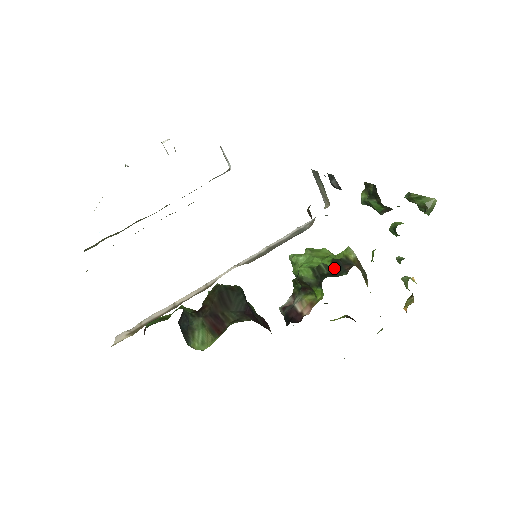
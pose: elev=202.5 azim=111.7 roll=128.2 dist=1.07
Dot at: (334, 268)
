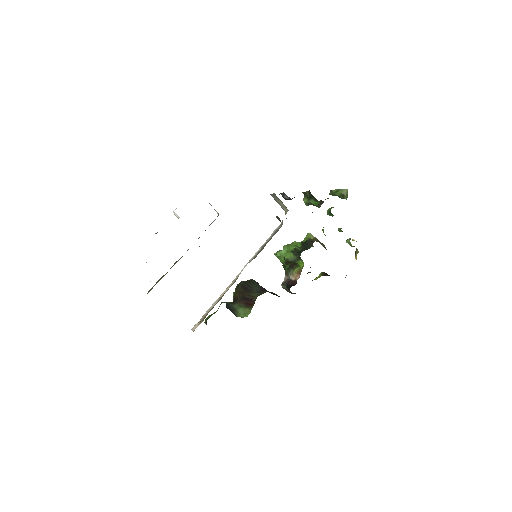
Dot at: (304, 246)
